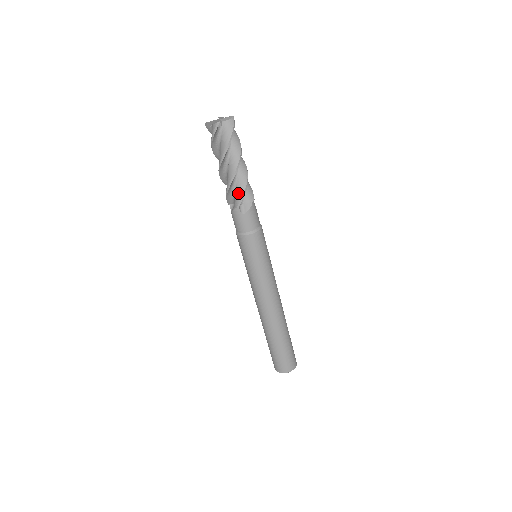
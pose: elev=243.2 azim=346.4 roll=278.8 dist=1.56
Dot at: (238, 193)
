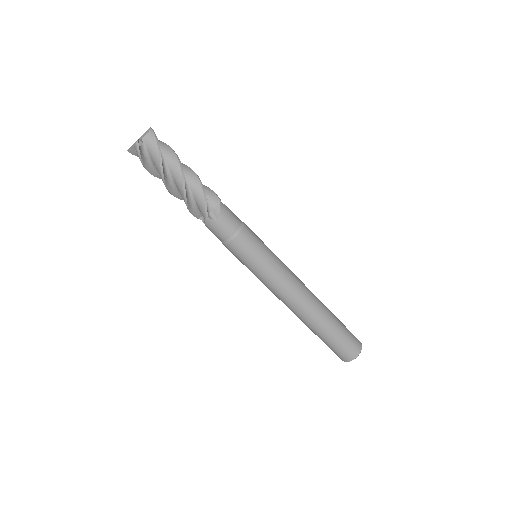
Dot at: (199, 202)
